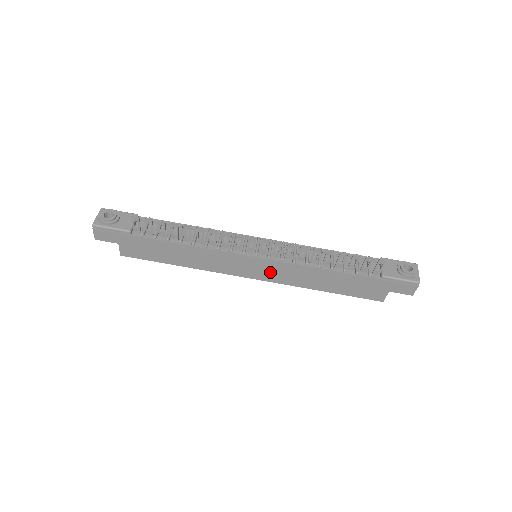
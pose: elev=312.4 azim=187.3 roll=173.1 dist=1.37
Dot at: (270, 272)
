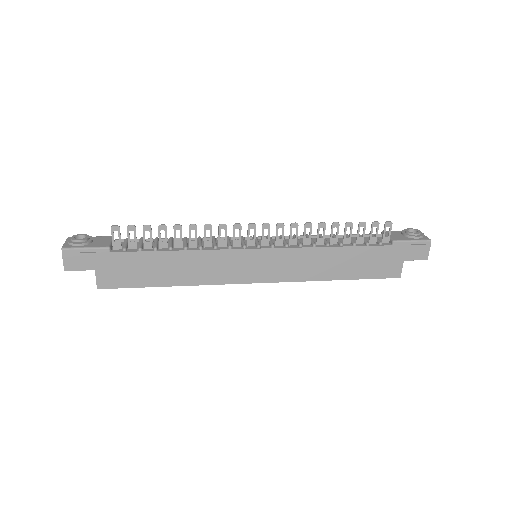
Dot at: (277, 267)
